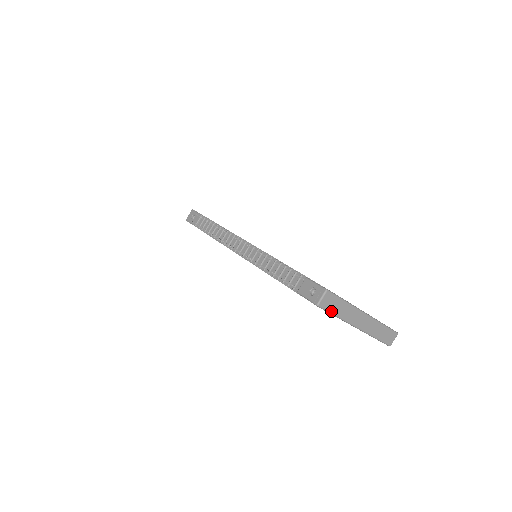
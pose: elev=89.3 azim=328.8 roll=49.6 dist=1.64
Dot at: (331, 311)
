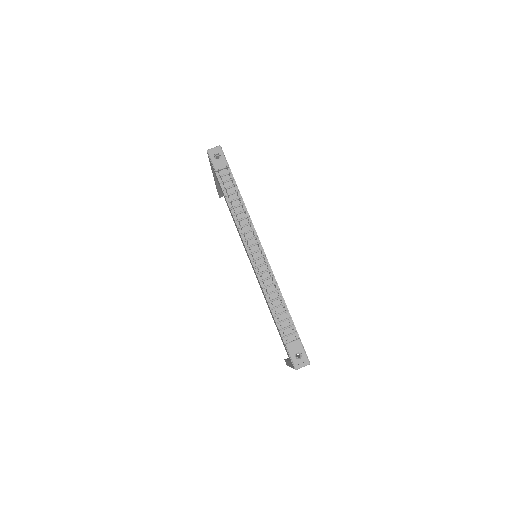
Dot at: occluded
